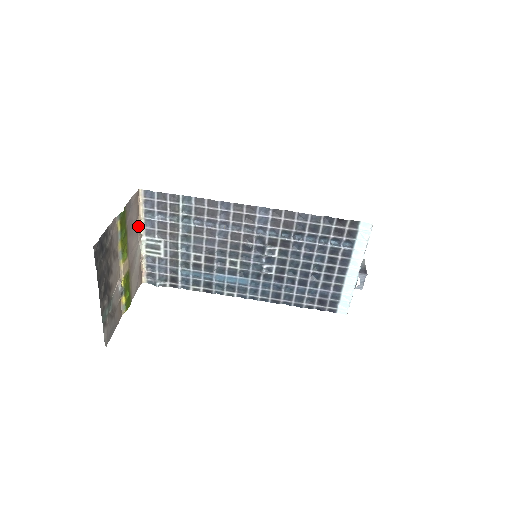
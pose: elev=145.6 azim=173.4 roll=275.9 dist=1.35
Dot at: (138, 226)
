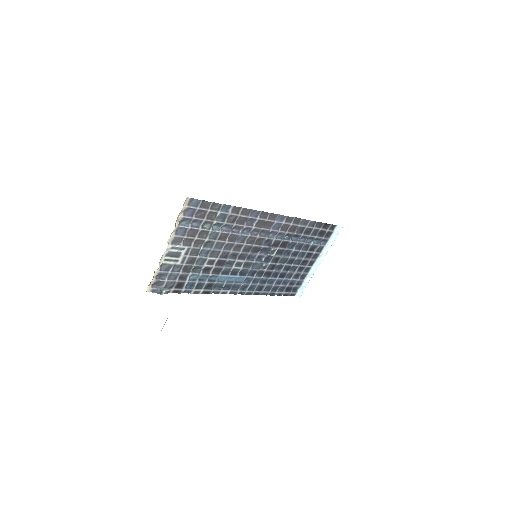
Dot at: (171, 235)
